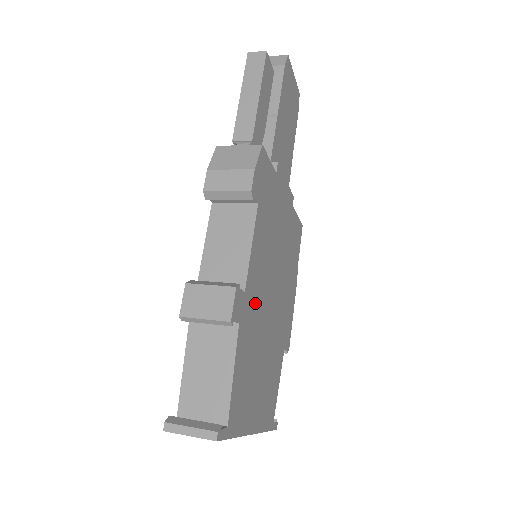
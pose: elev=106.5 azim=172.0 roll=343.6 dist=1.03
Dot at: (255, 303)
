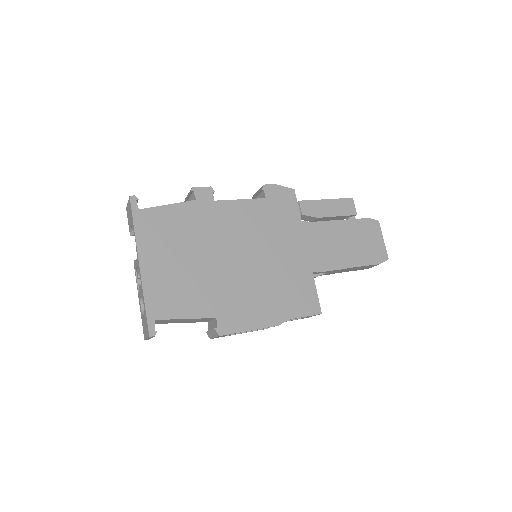
Dot at: (217, 223)
